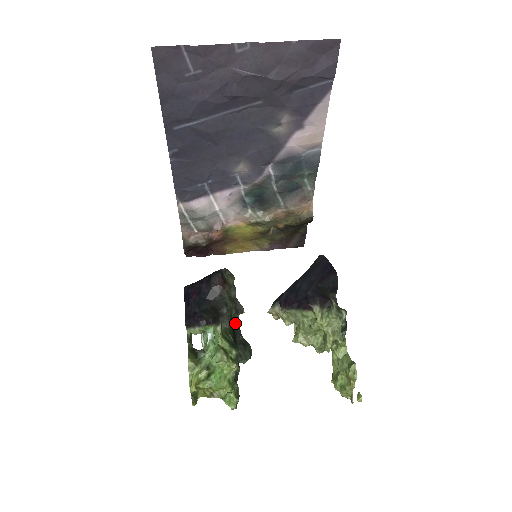
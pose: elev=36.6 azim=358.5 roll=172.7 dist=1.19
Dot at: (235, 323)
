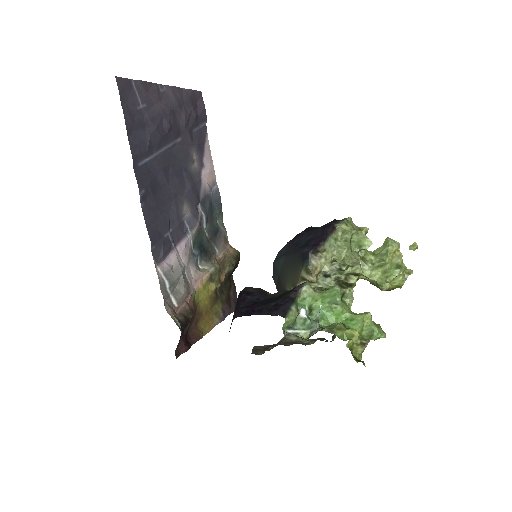
Dot at: occluded
